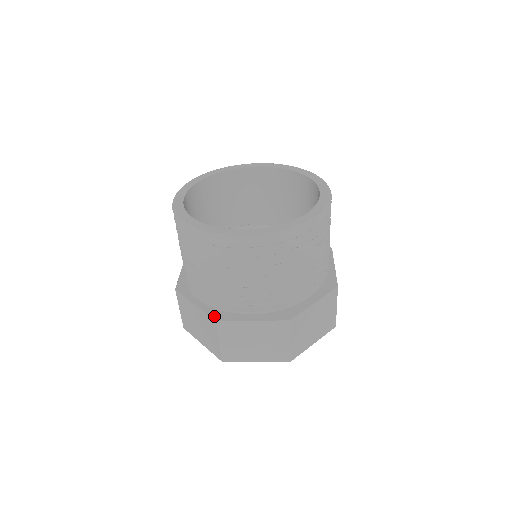
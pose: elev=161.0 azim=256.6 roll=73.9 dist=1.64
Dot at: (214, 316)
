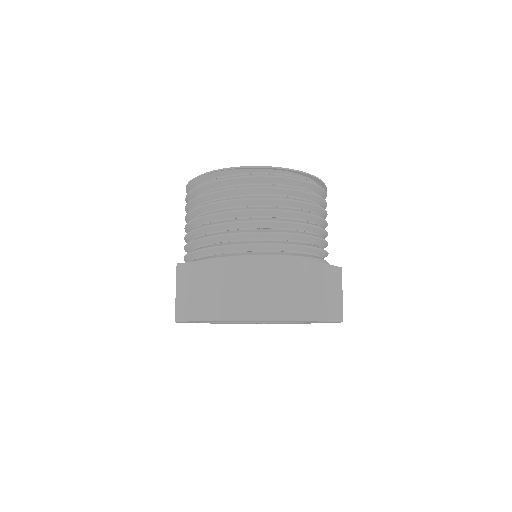
Dot at: (229, 257)
